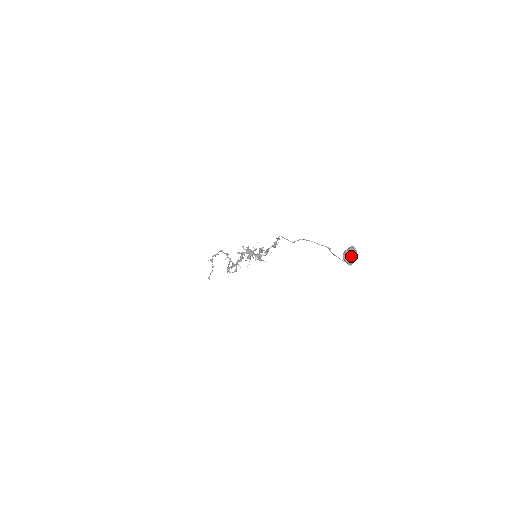
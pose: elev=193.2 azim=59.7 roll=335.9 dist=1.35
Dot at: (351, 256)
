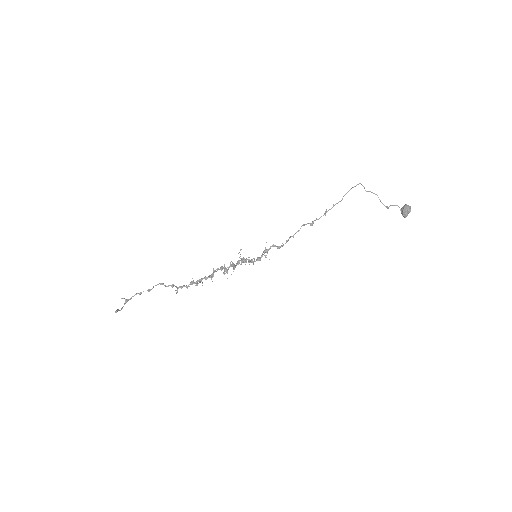
Dot at: (410, 207)
